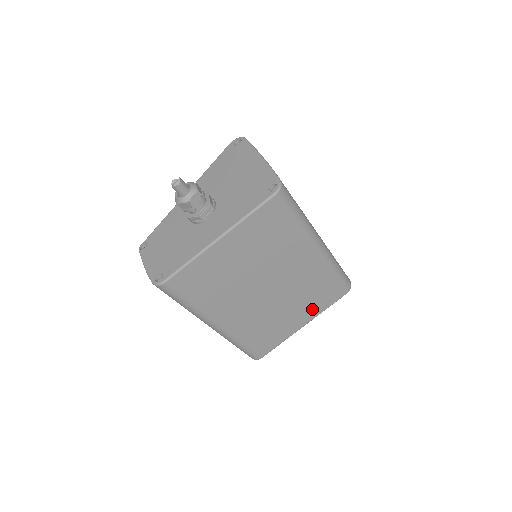
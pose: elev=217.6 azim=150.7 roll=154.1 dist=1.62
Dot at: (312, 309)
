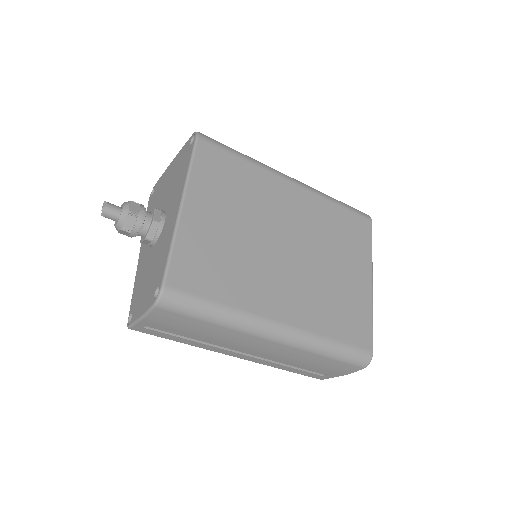
Dot at: (358, 256)
